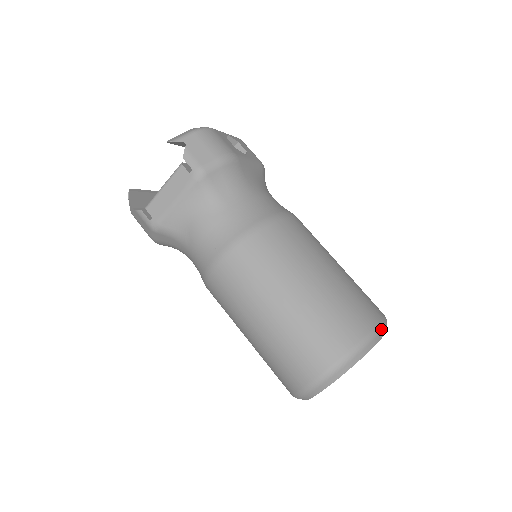
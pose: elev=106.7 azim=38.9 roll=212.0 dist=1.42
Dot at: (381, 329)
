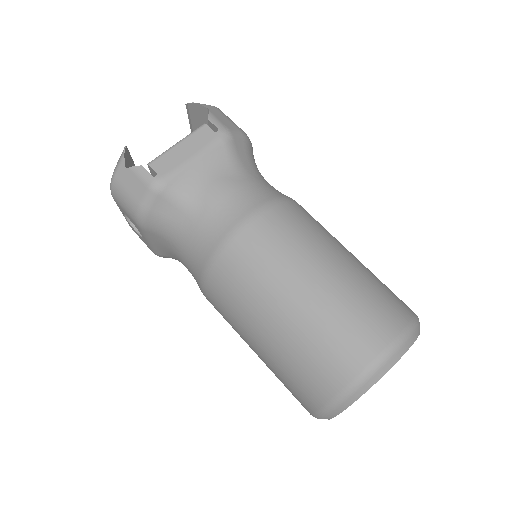
Dot at: occluded
